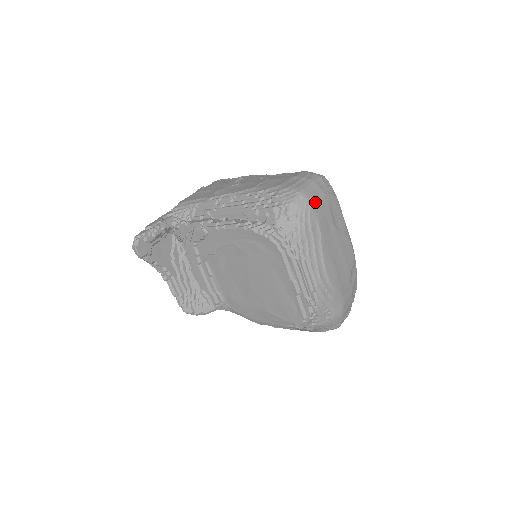
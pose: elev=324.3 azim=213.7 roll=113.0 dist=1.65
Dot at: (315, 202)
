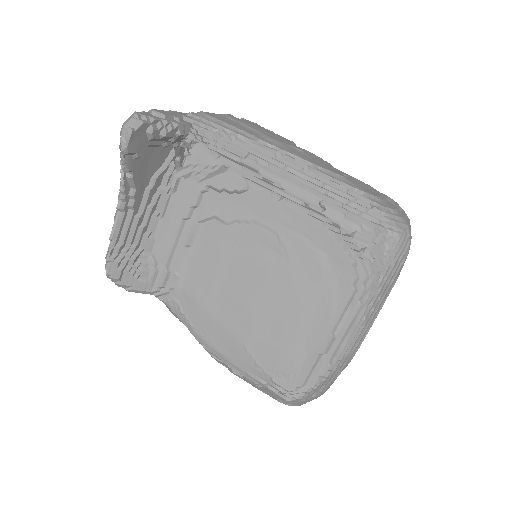
Dot at: occluded
